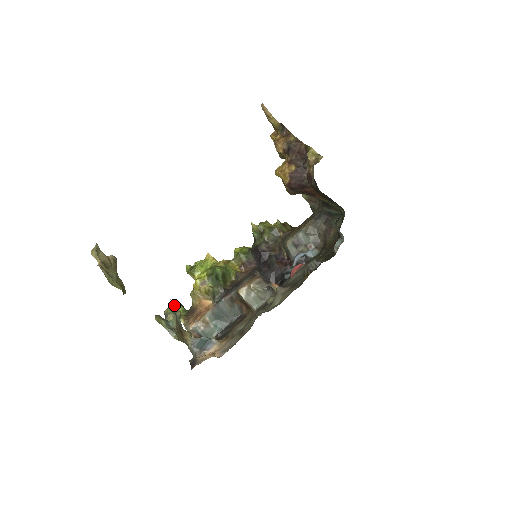
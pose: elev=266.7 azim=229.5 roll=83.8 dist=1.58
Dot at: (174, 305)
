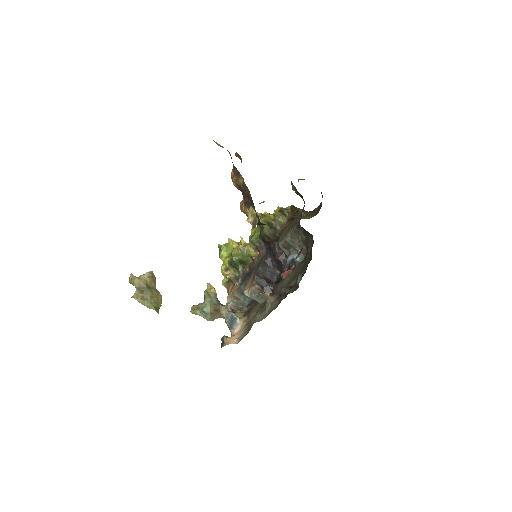
Dot at: occluded
